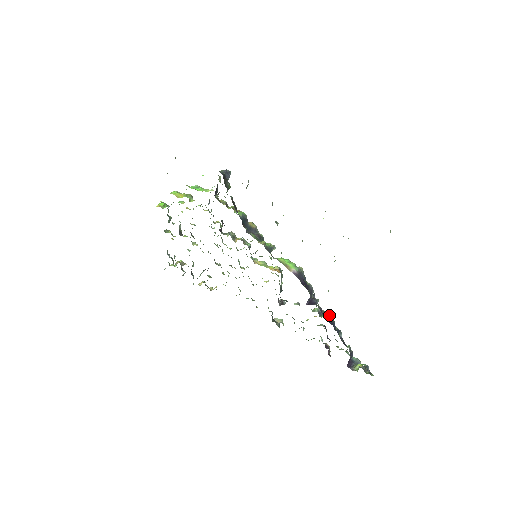
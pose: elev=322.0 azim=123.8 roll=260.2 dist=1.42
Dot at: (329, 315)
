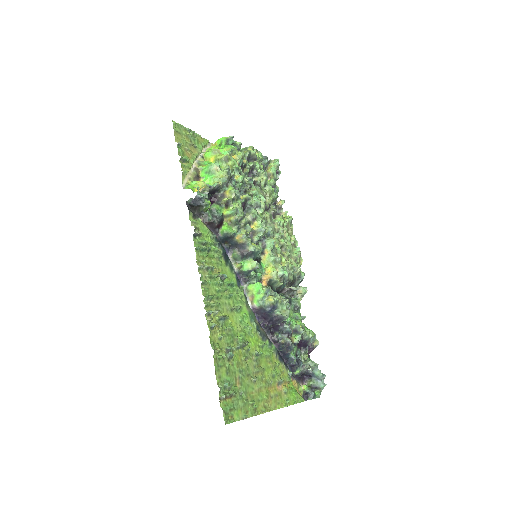
Dot at: (287, 345)
